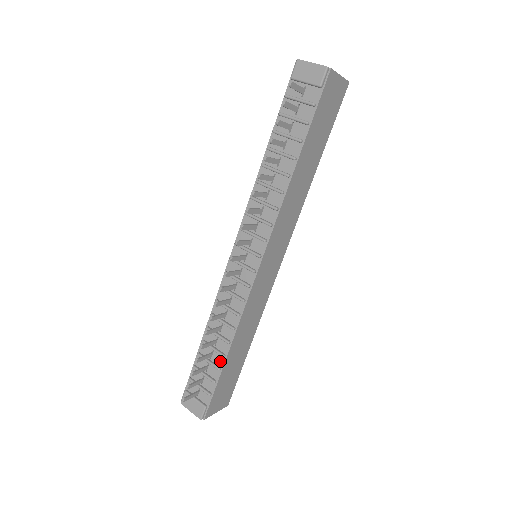
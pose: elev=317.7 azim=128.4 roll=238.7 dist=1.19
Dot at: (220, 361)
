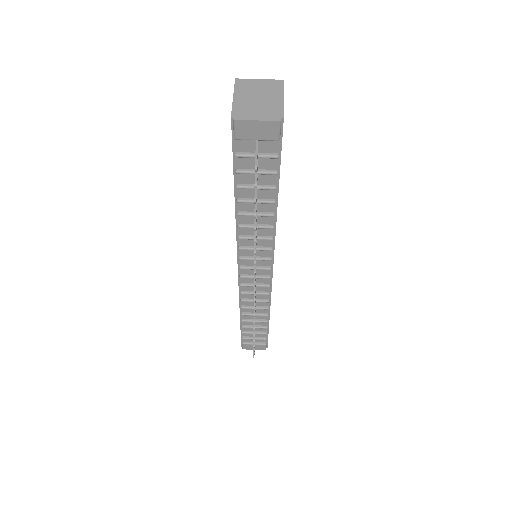
Dot at: (265, 324)
